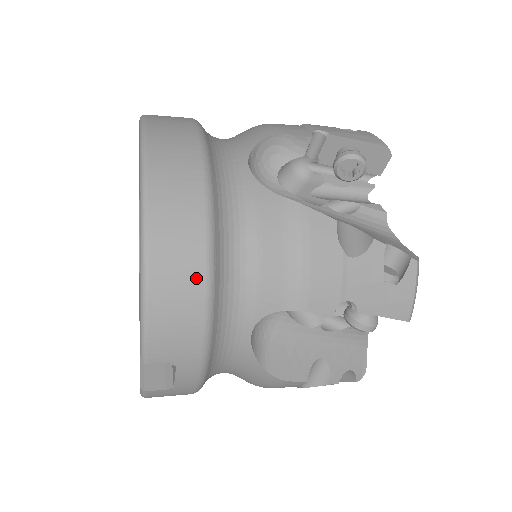
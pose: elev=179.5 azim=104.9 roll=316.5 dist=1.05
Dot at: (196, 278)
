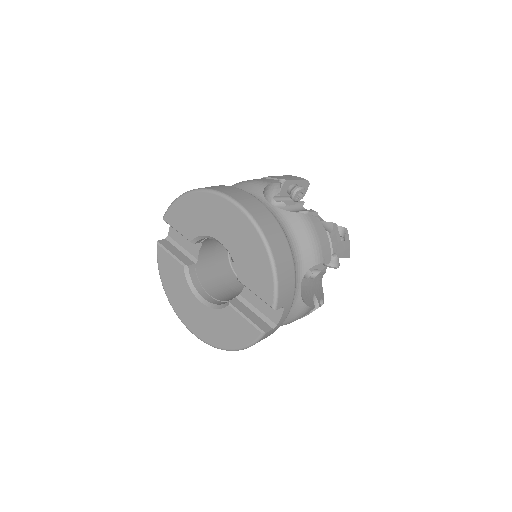
Dot at: (289, 258)
